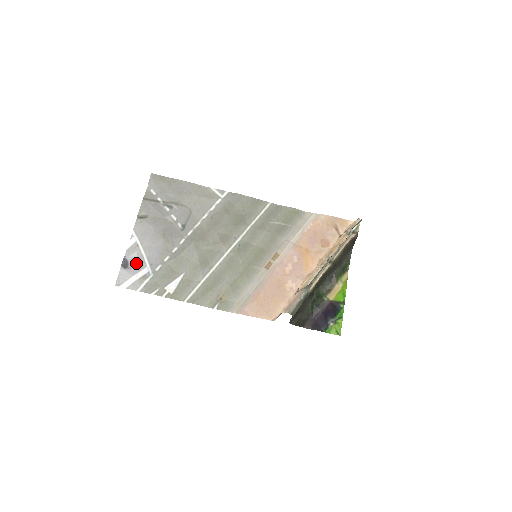
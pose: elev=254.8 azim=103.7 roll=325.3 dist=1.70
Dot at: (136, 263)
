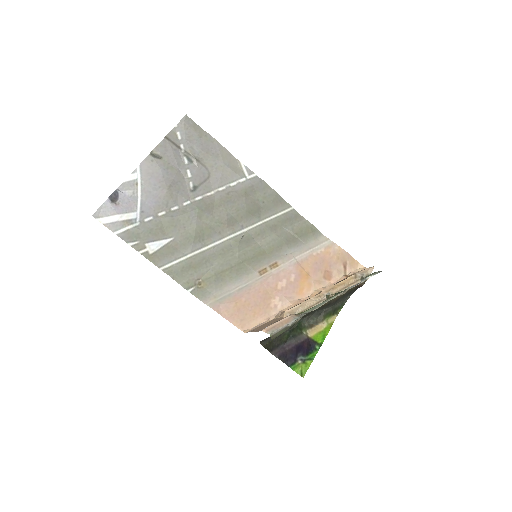
Dot at: (127, 202)
